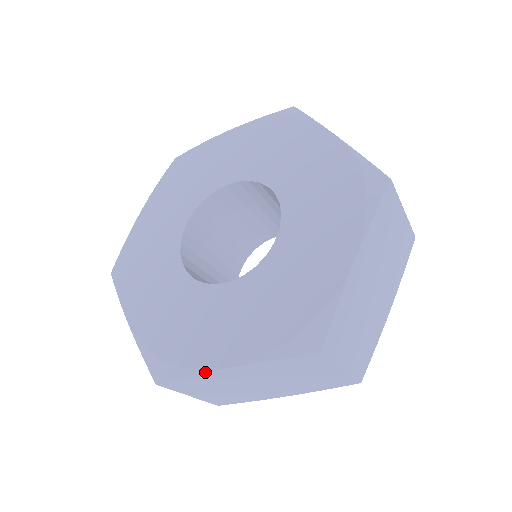
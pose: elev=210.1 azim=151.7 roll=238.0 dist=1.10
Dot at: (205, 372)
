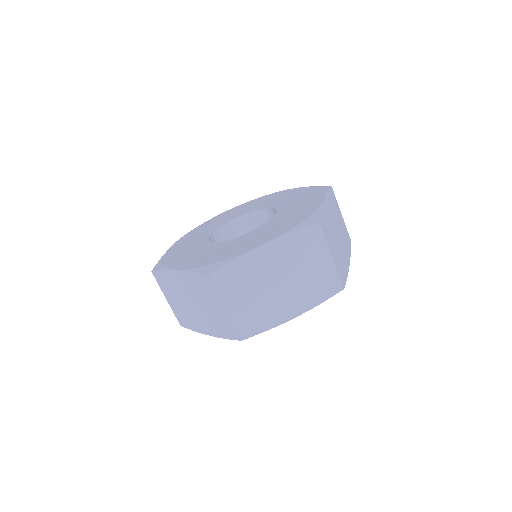
Dot at: (168, 269)
